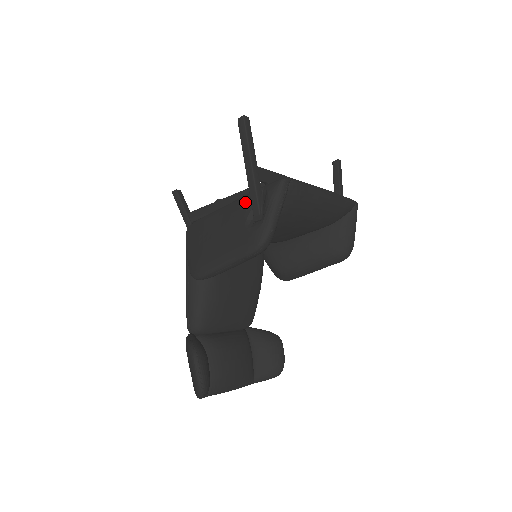
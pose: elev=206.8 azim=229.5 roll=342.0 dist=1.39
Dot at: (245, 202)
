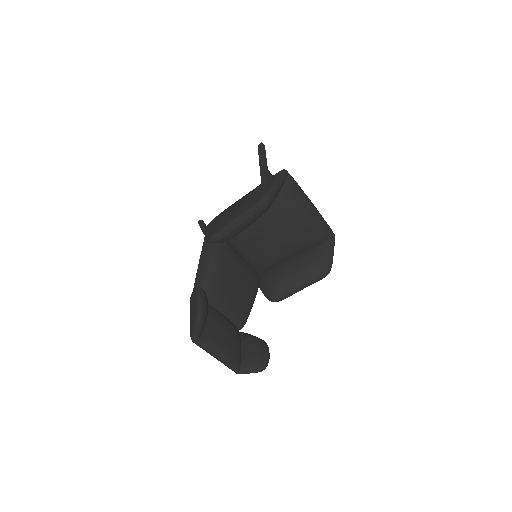
Dot at: (256, 187)
